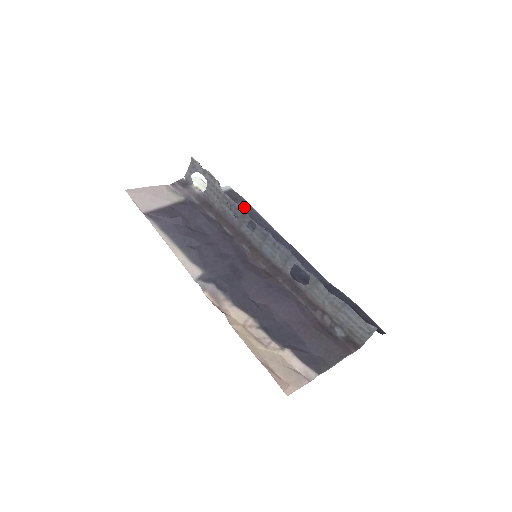
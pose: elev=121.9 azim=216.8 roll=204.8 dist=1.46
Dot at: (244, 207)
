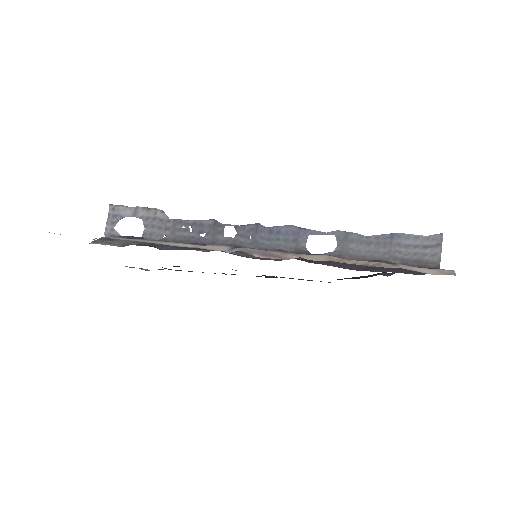
Dot at: occluded
